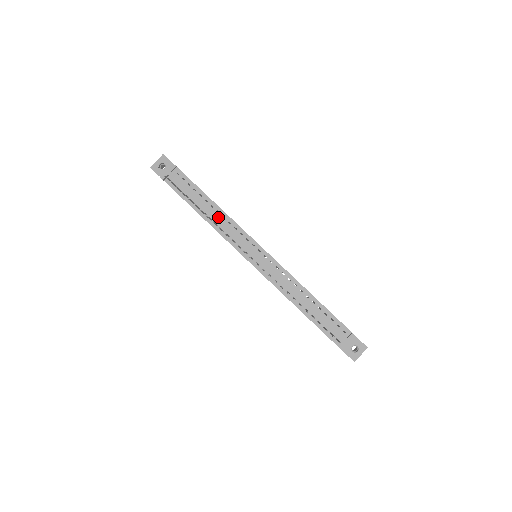
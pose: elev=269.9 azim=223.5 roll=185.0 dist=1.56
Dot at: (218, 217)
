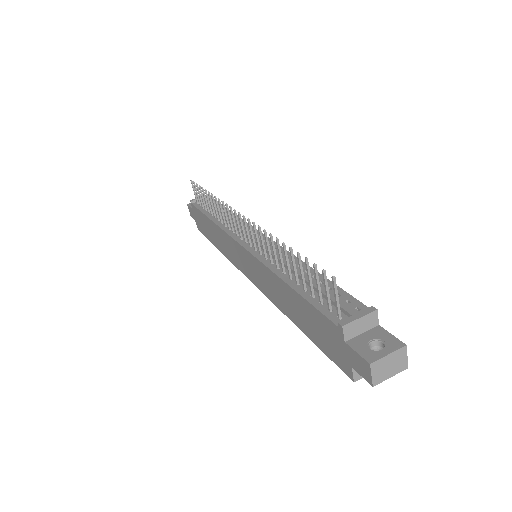
Dot at: (227, 216)
